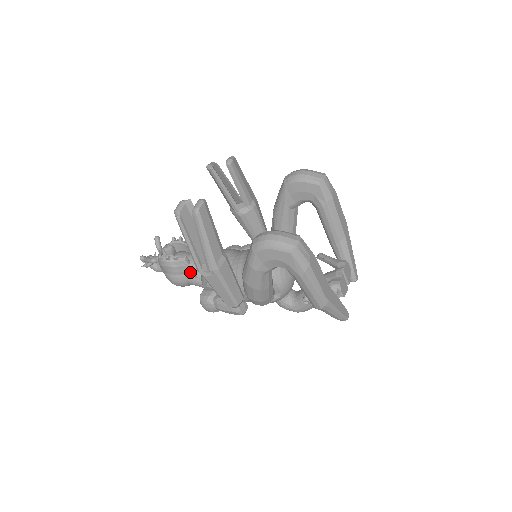
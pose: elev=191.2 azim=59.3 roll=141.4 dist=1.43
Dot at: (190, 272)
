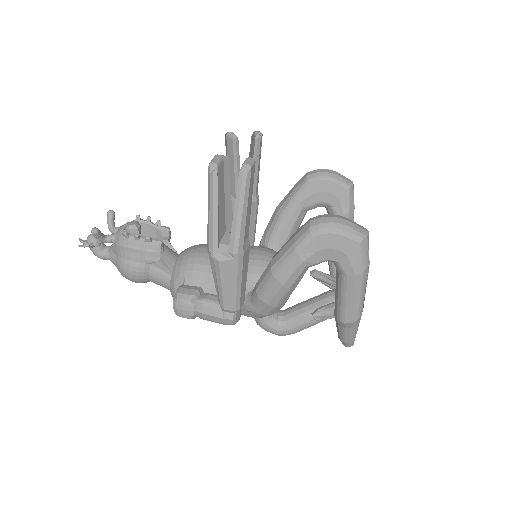
Dot at: (161, 262)
